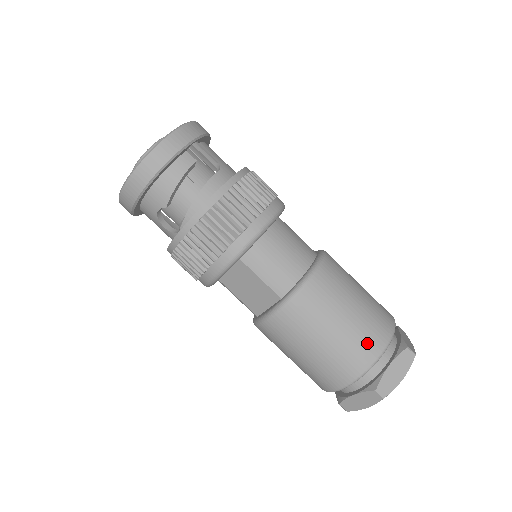
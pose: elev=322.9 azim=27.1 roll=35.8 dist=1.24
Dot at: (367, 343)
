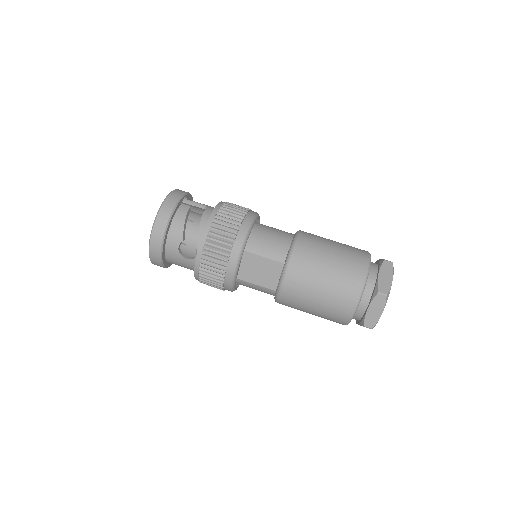
Dot at: (355, 265)
